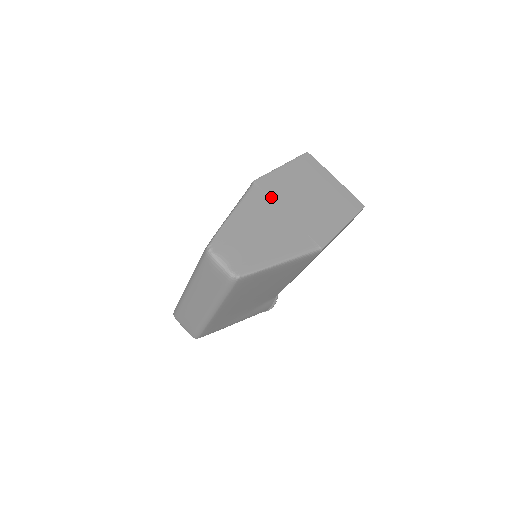
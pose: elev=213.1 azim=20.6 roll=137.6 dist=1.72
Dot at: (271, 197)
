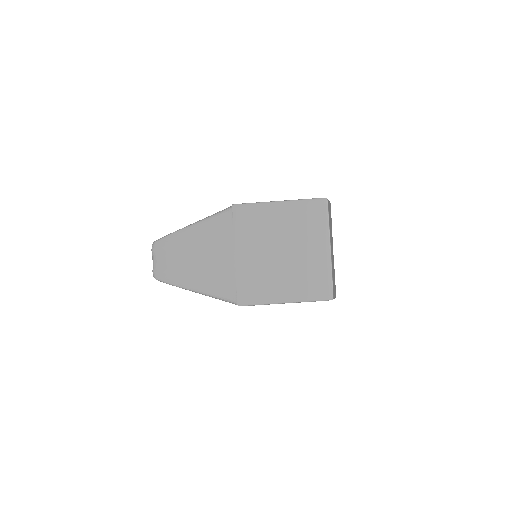
Dot at: (234, 230)
